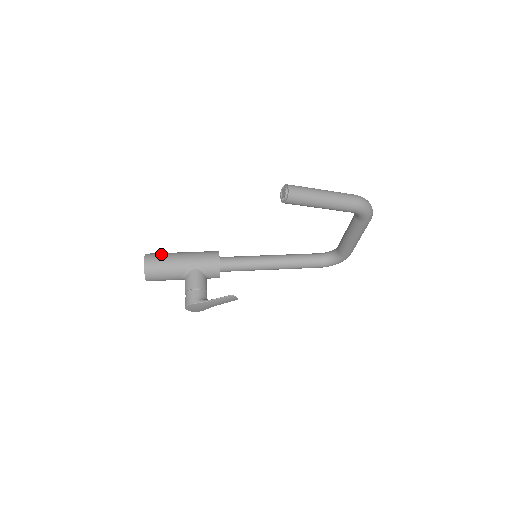
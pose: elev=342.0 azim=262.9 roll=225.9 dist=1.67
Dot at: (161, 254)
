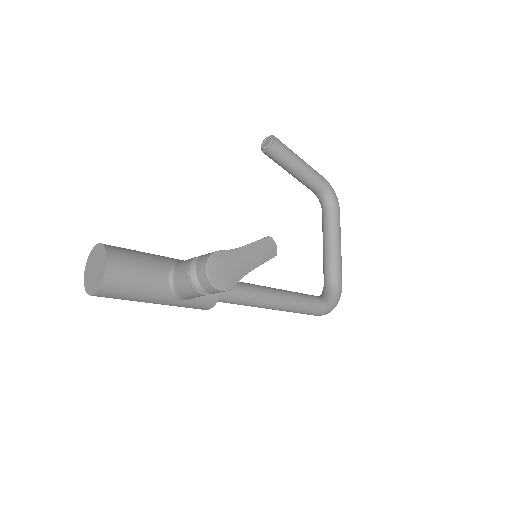
Dot at: occluded
